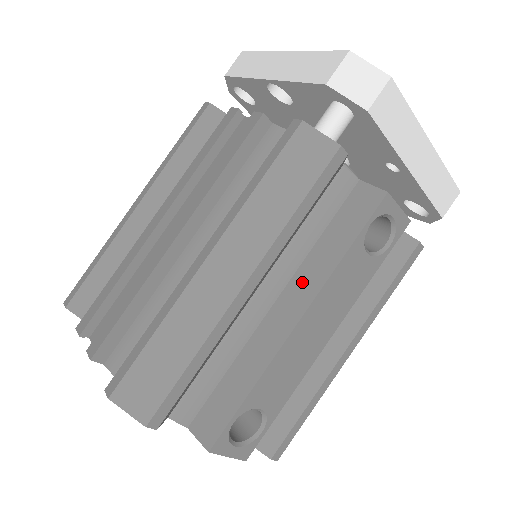
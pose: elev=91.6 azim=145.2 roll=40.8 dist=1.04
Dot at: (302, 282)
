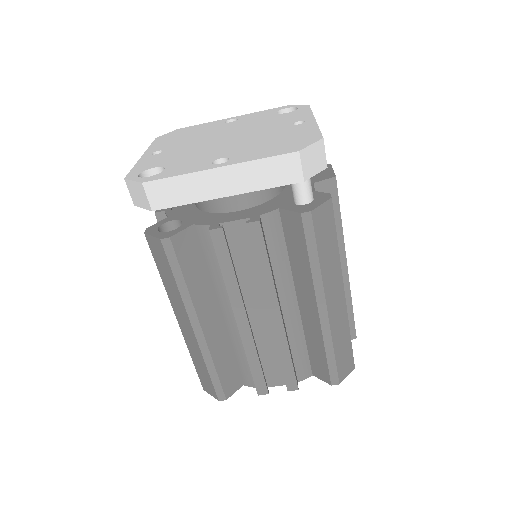
Dot at: occluded
